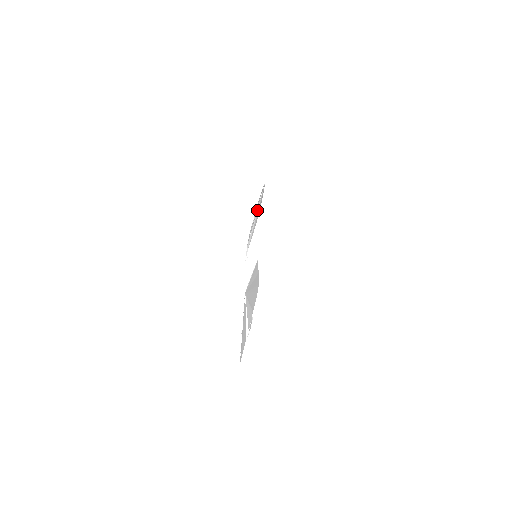
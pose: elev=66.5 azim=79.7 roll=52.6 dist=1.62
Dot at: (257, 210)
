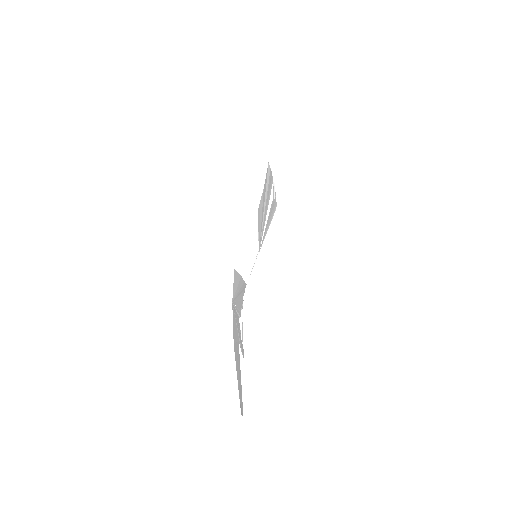
Dot at: (238, 294)
